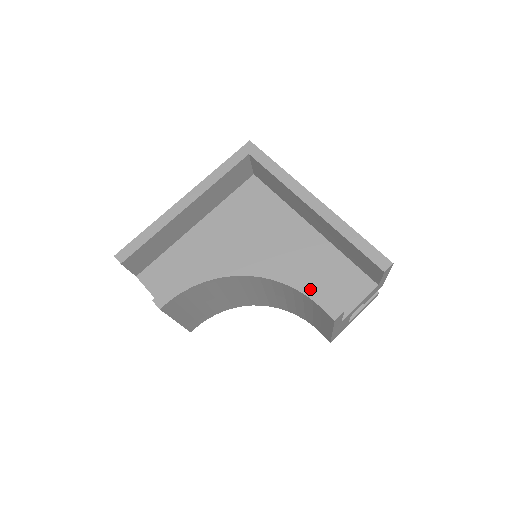
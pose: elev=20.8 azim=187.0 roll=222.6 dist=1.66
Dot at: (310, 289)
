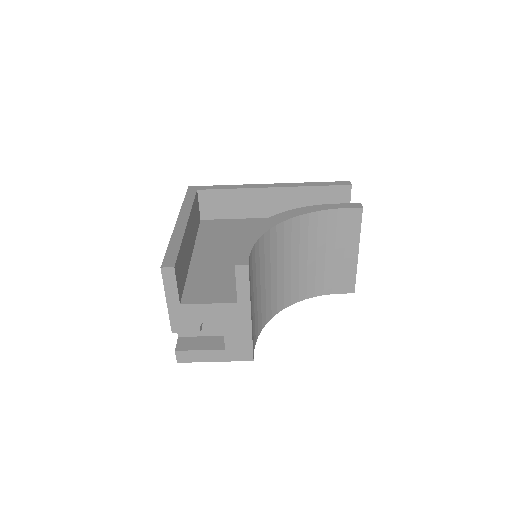
Dot at: (328, 206)
